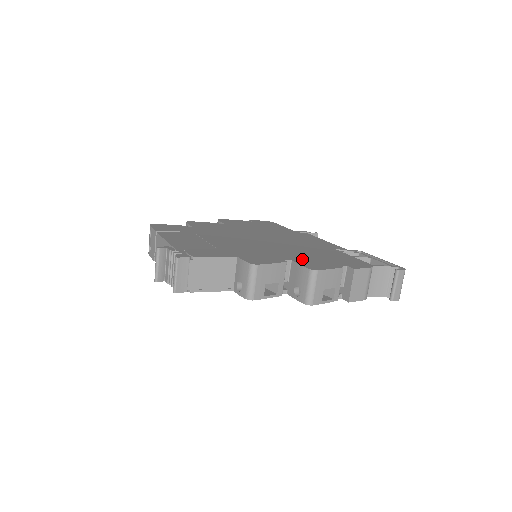
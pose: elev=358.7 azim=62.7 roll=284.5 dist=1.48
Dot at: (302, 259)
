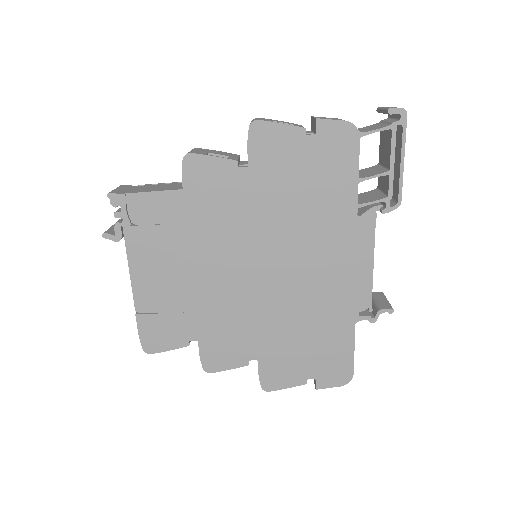
Dot at: occluded
